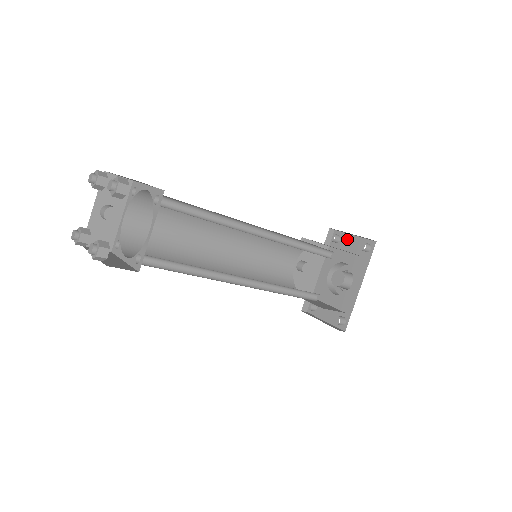
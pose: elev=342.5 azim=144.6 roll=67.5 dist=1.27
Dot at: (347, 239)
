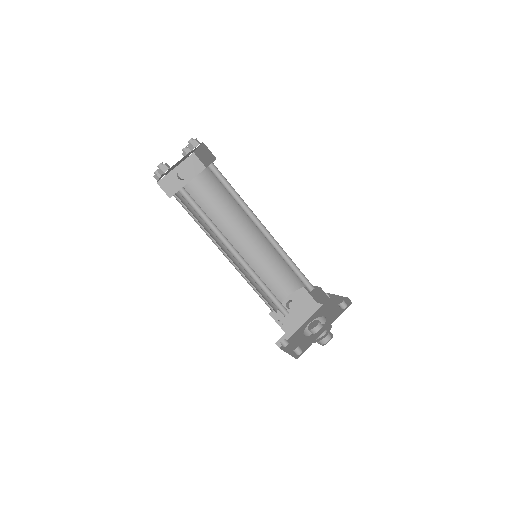
Dot at: (335, 302)
